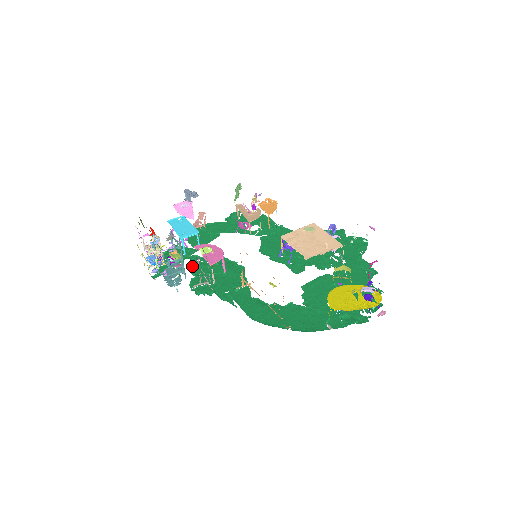
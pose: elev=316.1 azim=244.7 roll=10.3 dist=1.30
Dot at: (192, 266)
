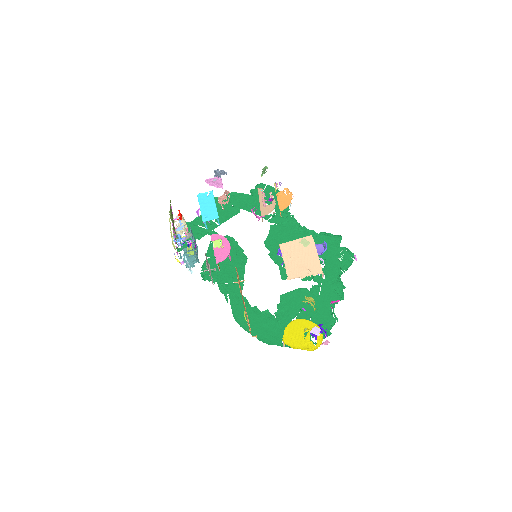
Dot at: (209, 245)
